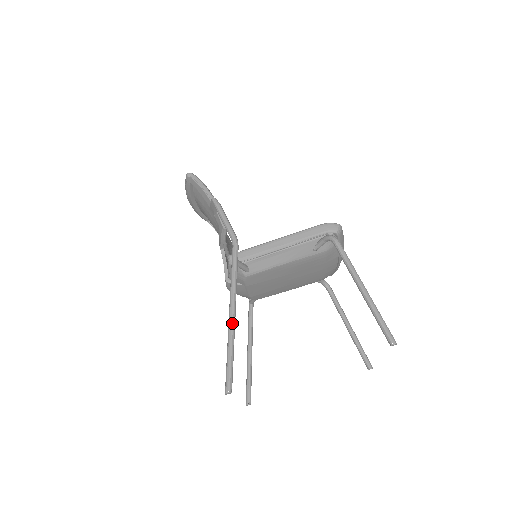
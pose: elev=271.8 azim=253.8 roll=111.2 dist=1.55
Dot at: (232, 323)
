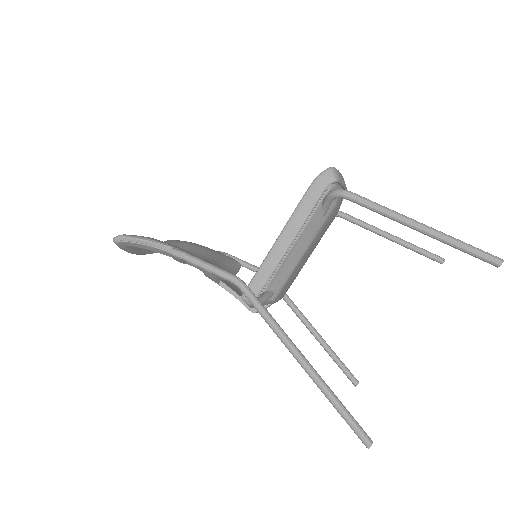
Dot at: (313, 374)
